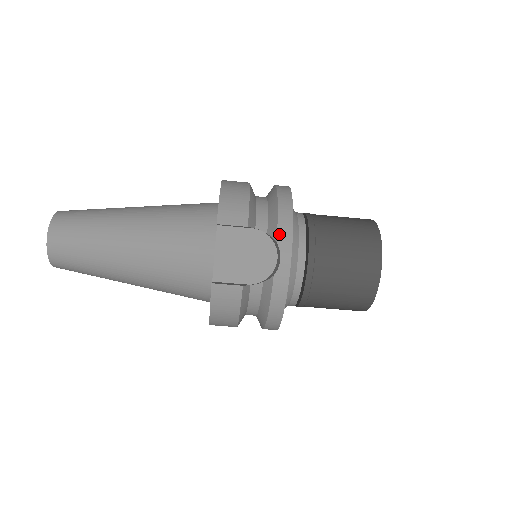
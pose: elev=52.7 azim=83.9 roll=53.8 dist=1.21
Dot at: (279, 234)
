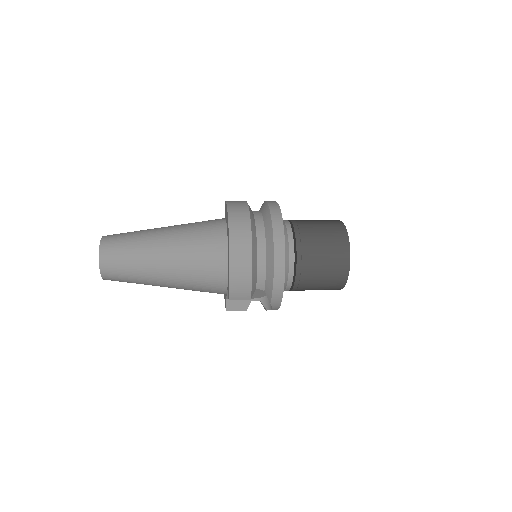
Dot at: (272, 301)
